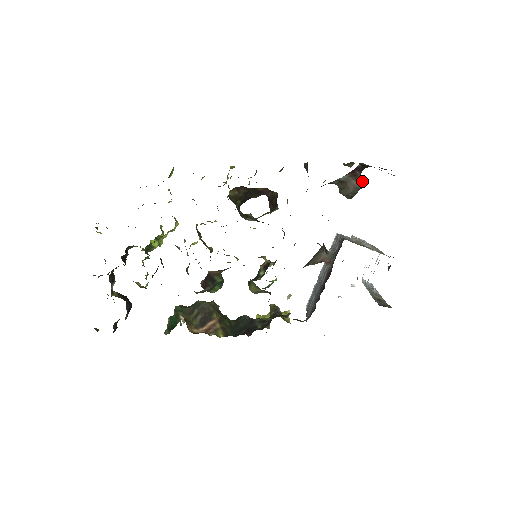
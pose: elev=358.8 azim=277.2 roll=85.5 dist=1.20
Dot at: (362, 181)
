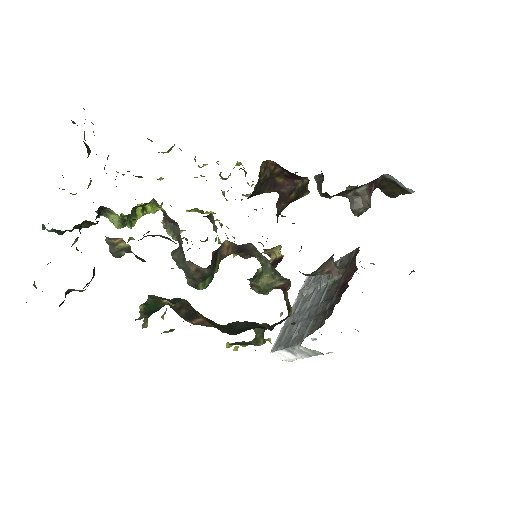
Dot at: occluded
